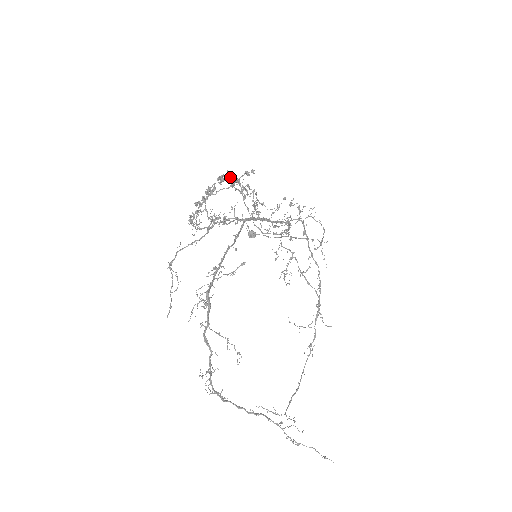
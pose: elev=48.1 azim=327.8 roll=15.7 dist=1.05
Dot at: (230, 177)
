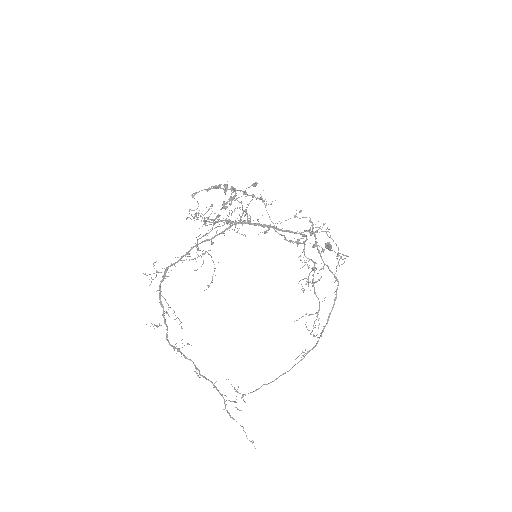
Dot at: (224, 186)
